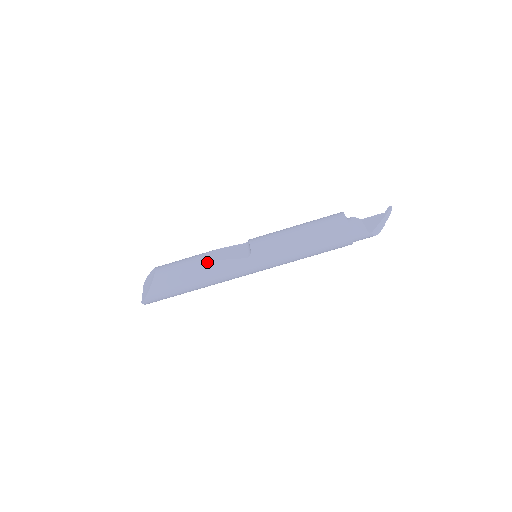
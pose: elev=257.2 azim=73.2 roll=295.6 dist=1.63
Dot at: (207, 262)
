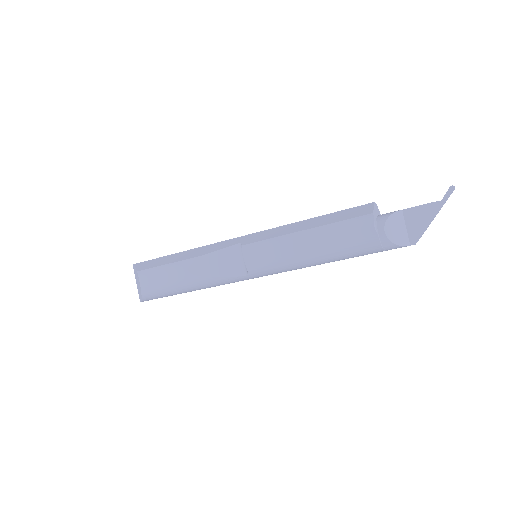
Dot at: (196, 279)
